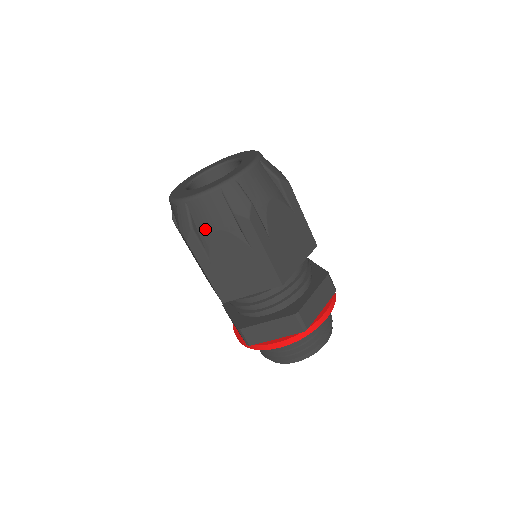
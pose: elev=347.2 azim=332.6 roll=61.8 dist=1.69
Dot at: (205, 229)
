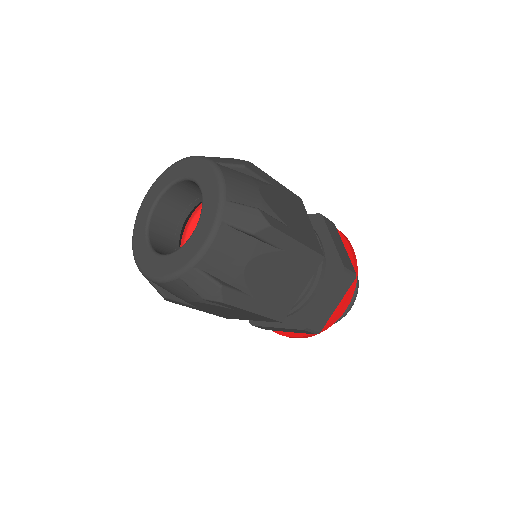
Dot at: (179, 297)
